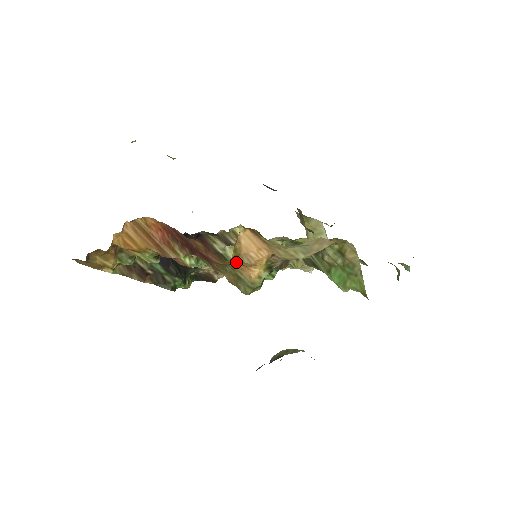
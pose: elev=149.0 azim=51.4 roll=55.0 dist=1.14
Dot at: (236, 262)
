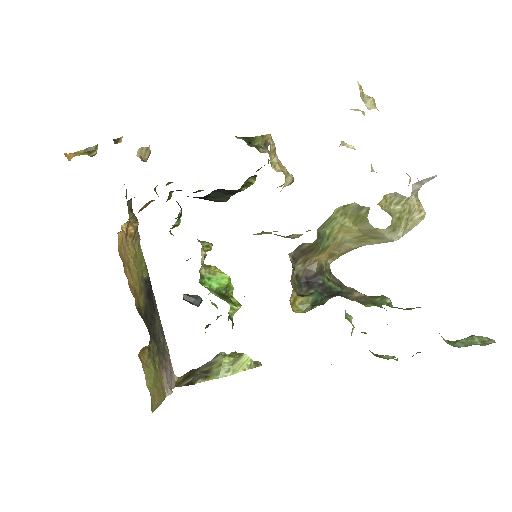
Dot at: occluded
